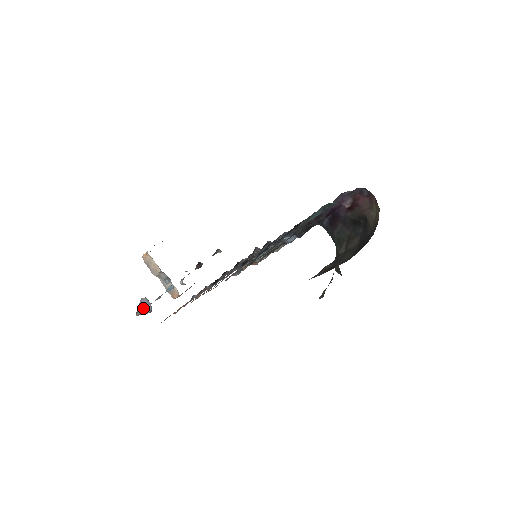
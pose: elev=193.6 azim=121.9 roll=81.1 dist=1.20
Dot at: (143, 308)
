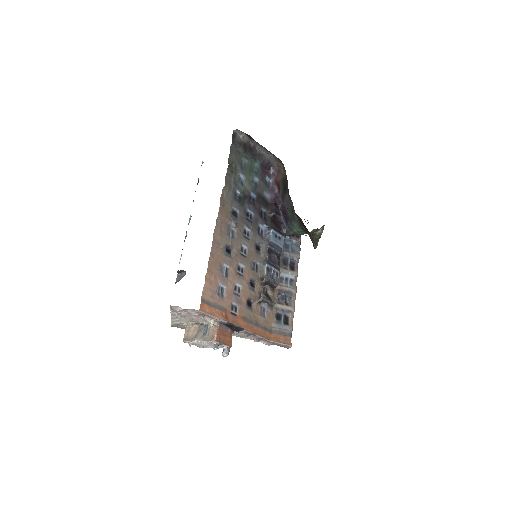
Dot at: (179, 279)
